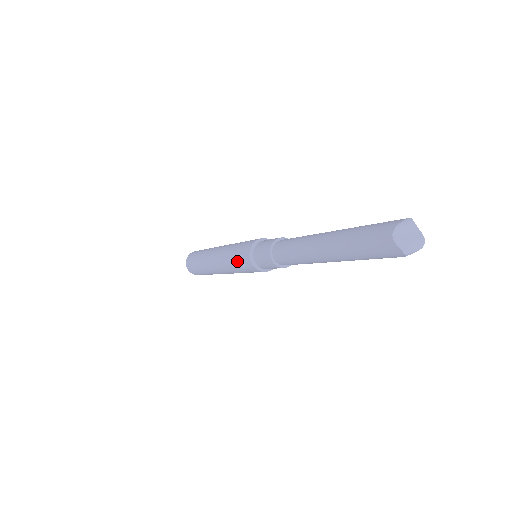
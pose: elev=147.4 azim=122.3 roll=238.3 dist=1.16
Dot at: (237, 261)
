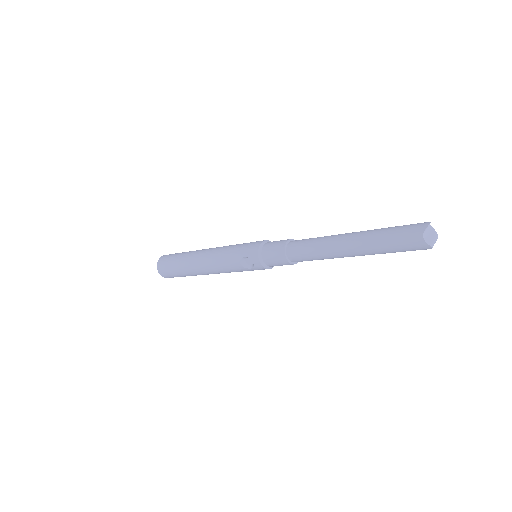
Dot at: (241, 264)
